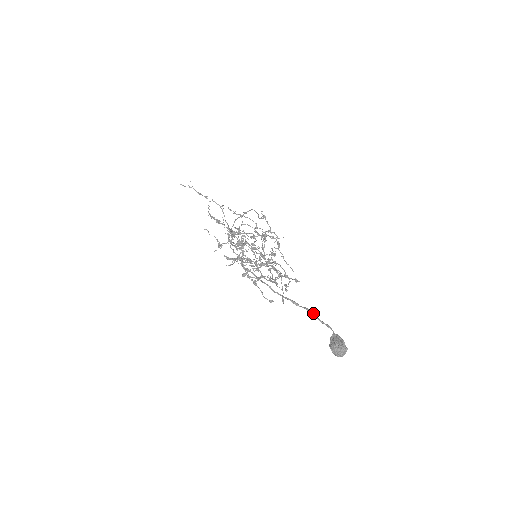
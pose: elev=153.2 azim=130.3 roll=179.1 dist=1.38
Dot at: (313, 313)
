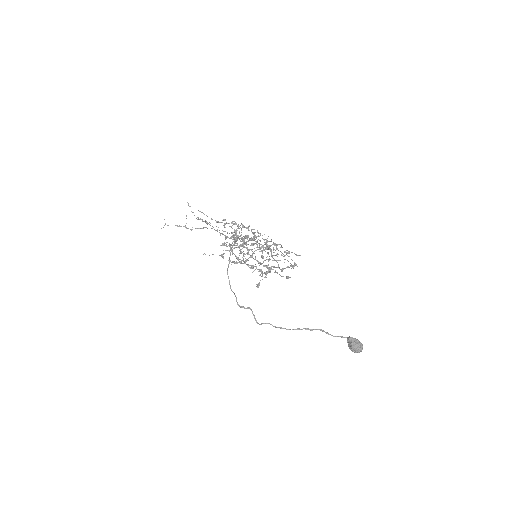
Dot at: (326, 333)
